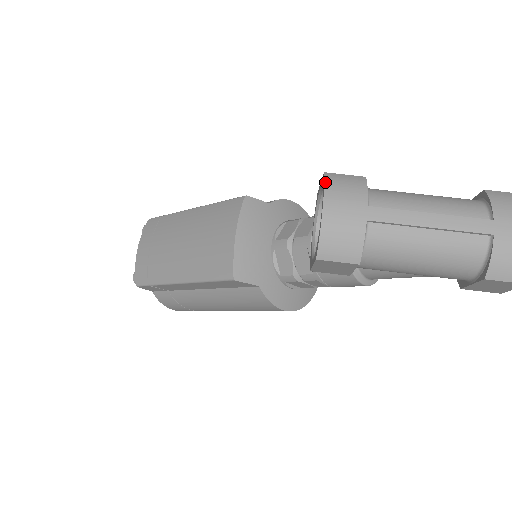
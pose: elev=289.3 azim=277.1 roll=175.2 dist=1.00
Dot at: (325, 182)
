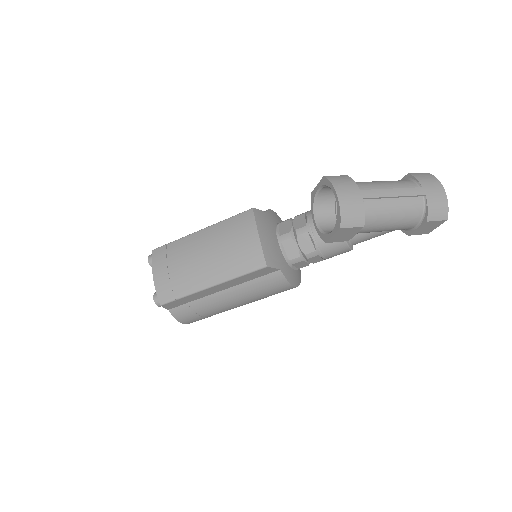
Dot at: (330, 181)
